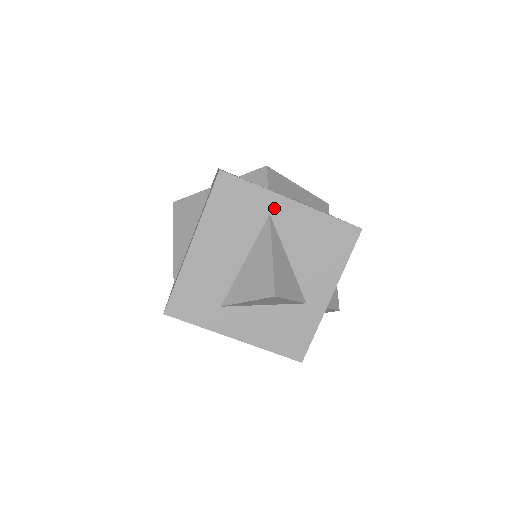
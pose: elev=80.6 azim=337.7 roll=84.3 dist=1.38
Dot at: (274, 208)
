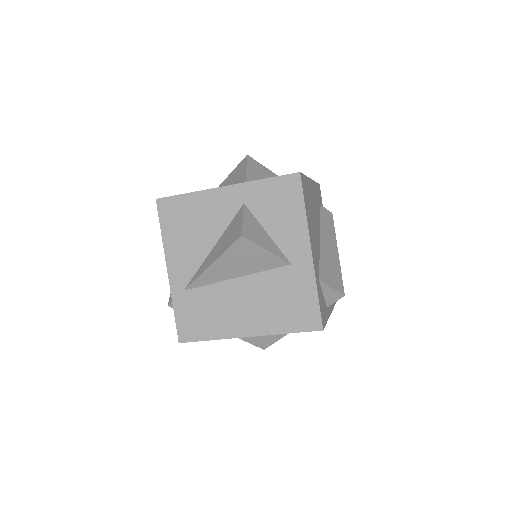
Dot at: occluded
